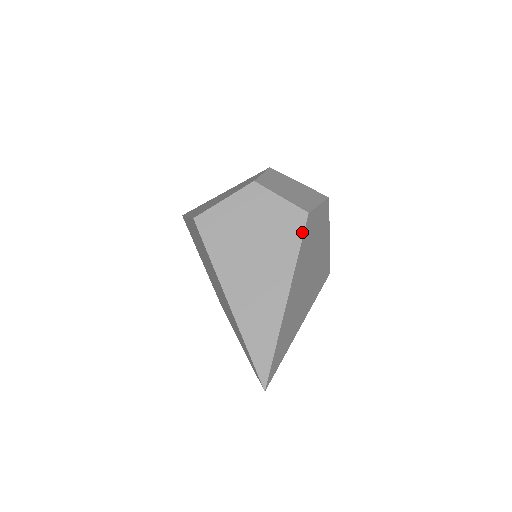
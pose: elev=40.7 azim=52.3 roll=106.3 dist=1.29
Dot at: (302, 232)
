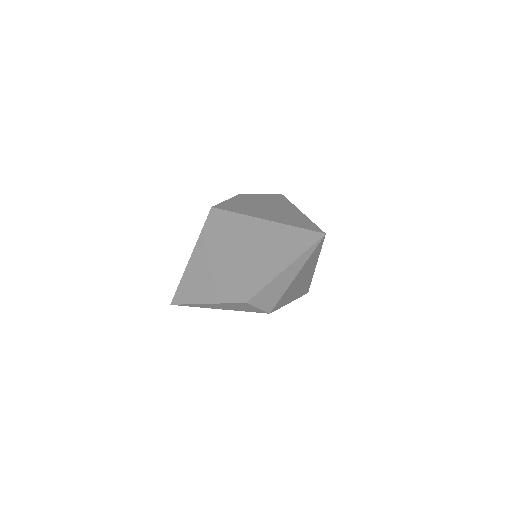
Dot at: (285, 198)
